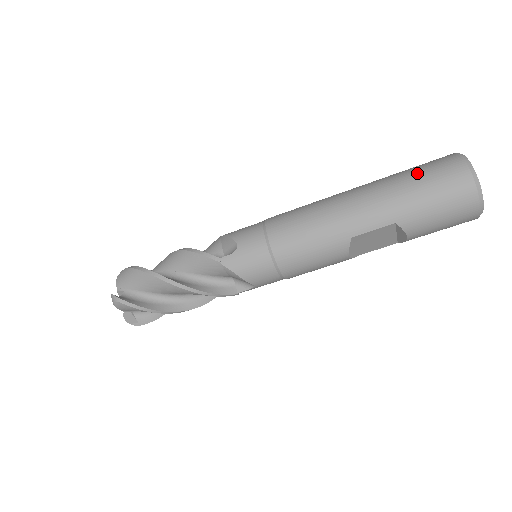
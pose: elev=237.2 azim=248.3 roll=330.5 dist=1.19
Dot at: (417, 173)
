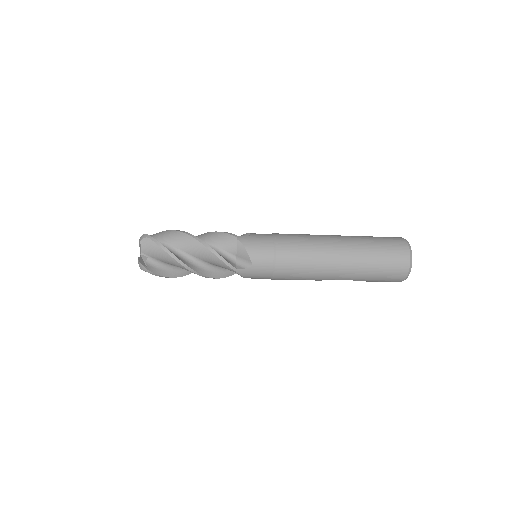
Dot at: (382, 260)
